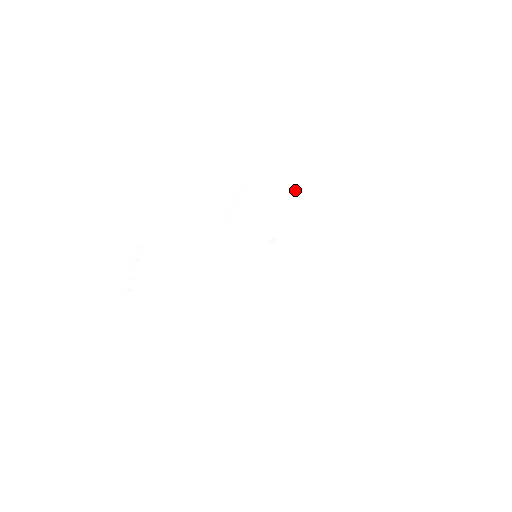
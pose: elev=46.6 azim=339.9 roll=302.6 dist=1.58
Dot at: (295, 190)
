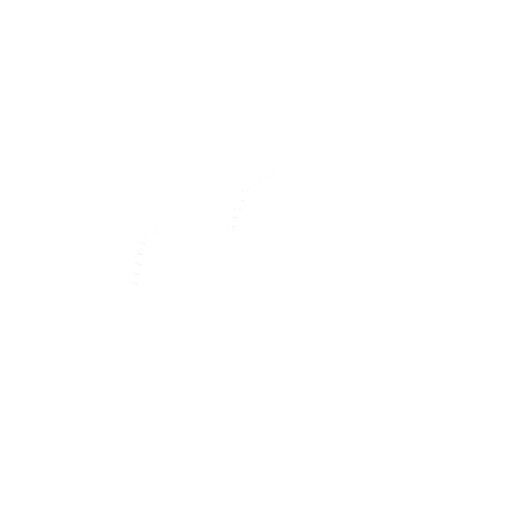
Dot at: (297, 196)
